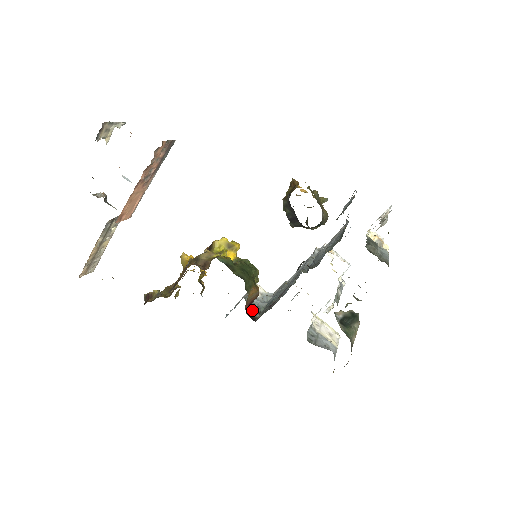
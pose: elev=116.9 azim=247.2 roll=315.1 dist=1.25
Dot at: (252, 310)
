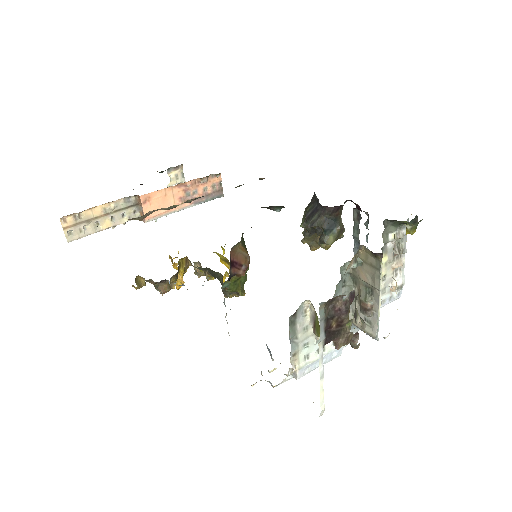
Dot at: occluded
